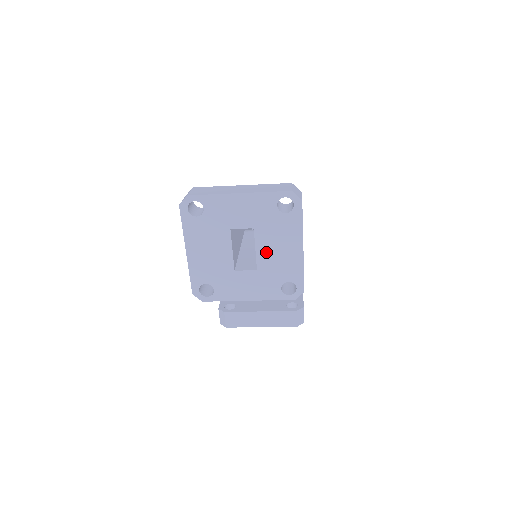
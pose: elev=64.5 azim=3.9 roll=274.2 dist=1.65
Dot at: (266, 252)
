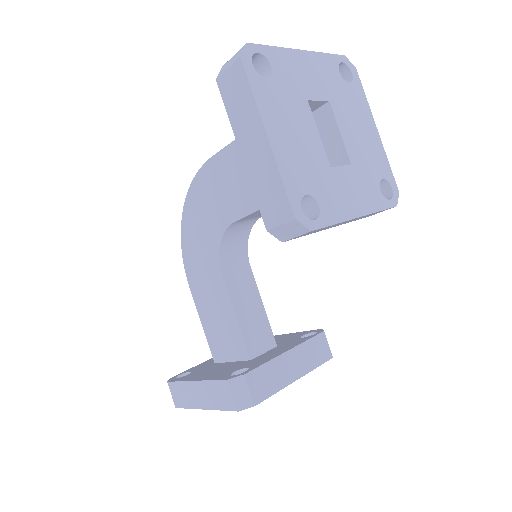
Dot at: (350, 136)
